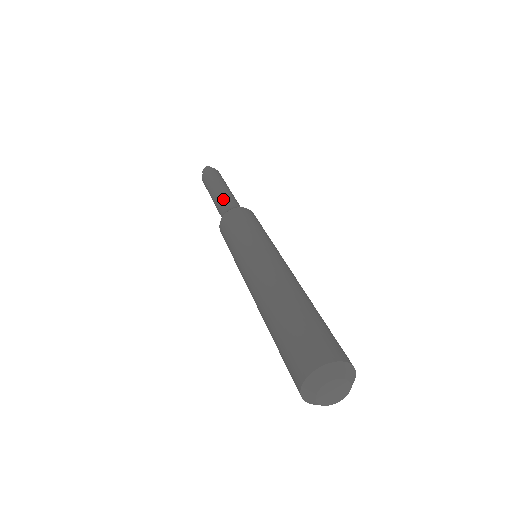
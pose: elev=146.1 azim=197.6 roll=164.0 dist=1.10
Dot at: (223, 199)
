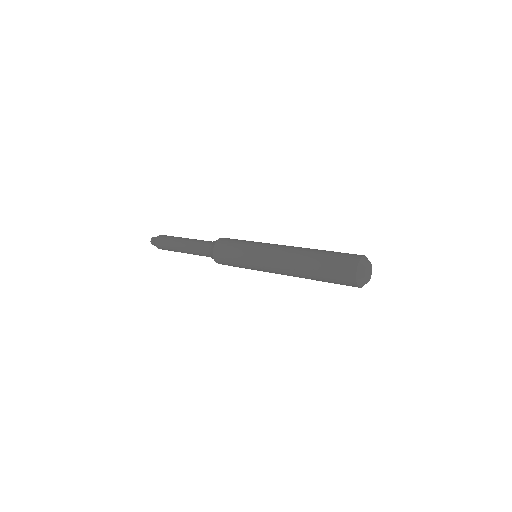
Dot at: (197, 243)
